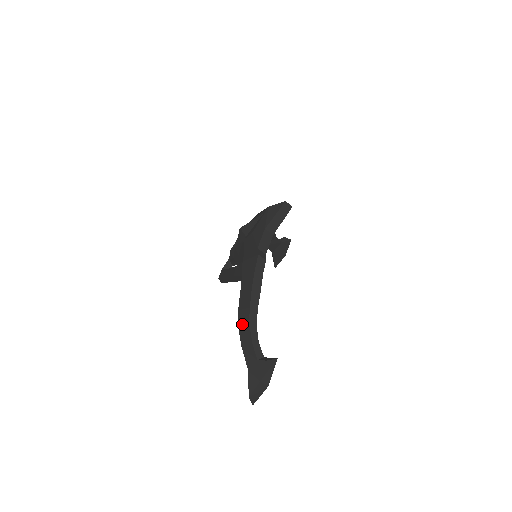
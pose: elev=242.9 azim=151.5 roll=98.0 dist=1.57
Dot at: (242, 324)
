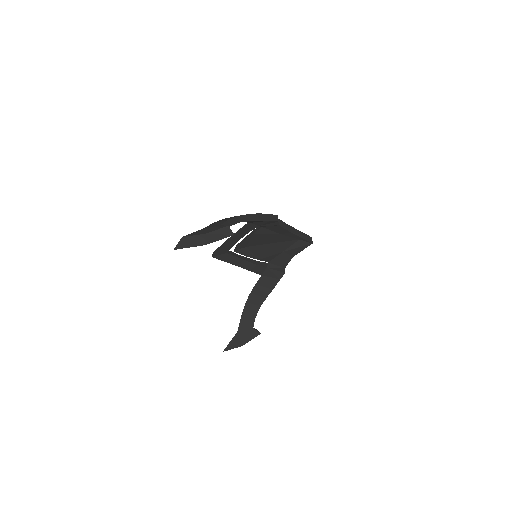
Dot at: (230, 217)
